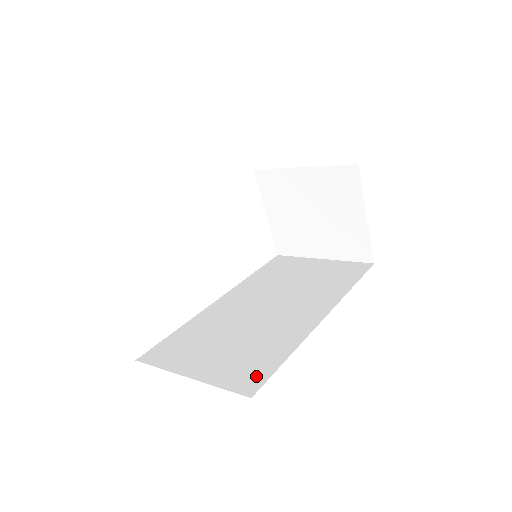
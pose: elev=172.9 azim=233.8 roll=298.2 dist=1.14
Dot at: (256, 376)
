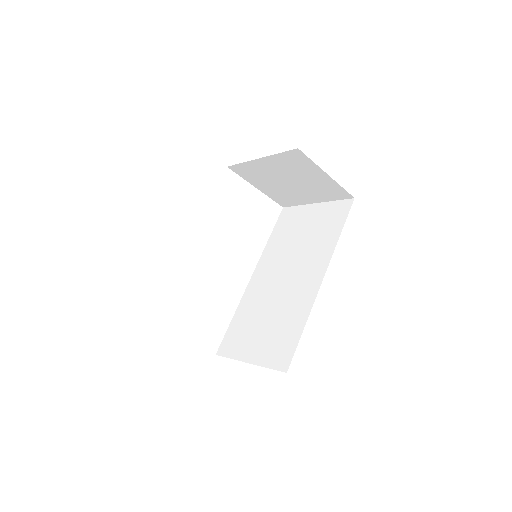
Dot at: (287, 352)
